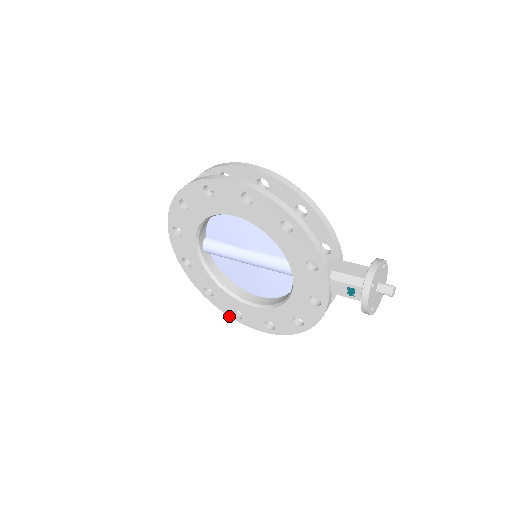
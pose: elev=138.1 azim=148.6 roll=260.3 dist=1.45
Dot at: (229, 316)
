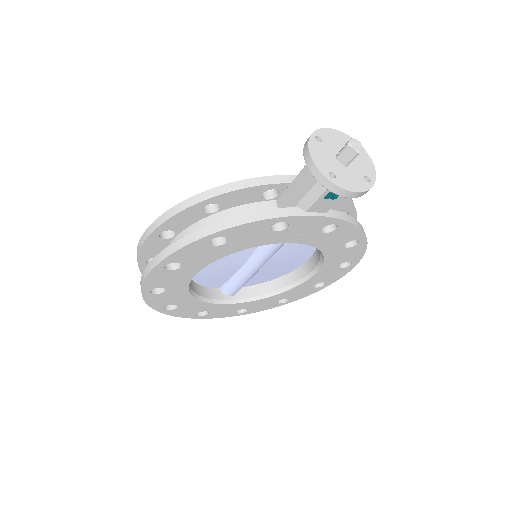
Dot at: occluded
